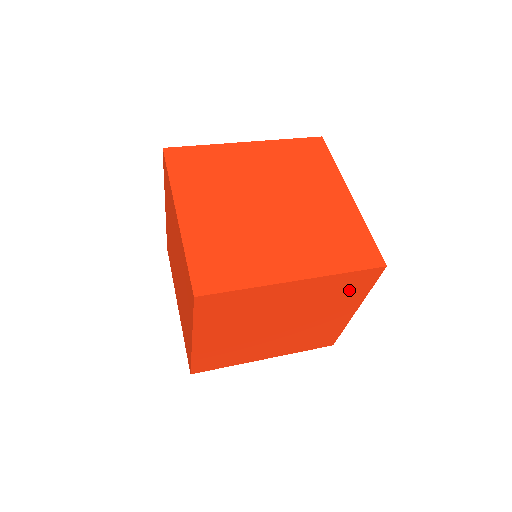
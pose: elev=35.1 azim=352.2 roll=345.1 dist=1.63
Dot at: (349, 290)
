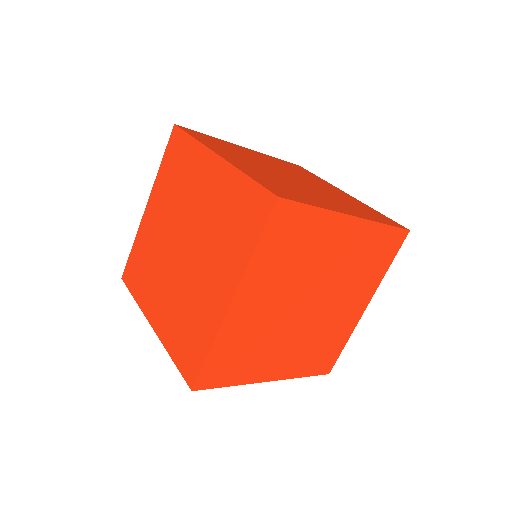
Dot at: (377, 260)
